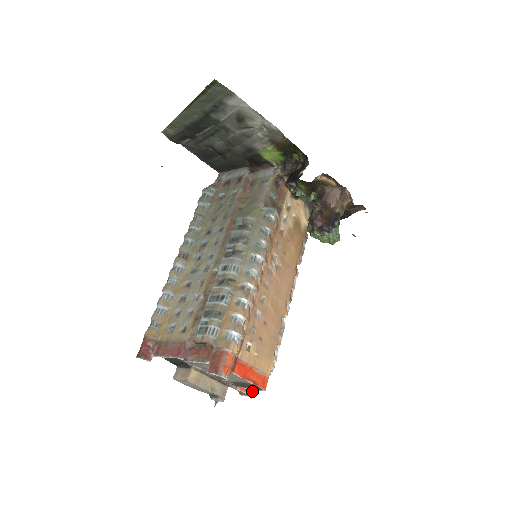
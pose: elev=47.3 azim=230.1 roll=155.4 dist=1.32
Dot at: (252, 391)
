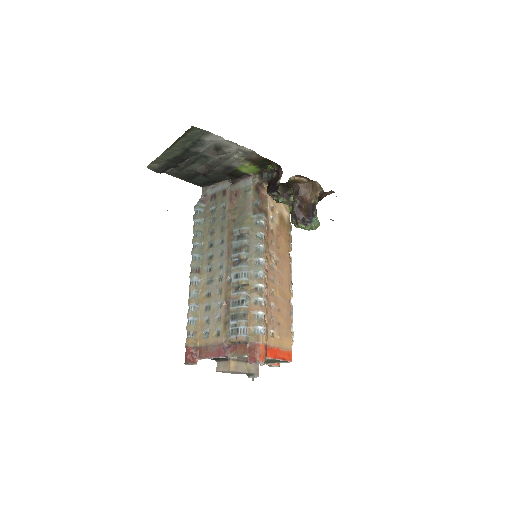
Dot at: occluded
